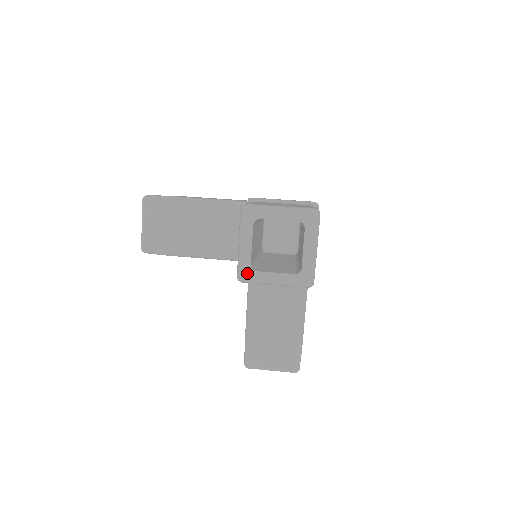
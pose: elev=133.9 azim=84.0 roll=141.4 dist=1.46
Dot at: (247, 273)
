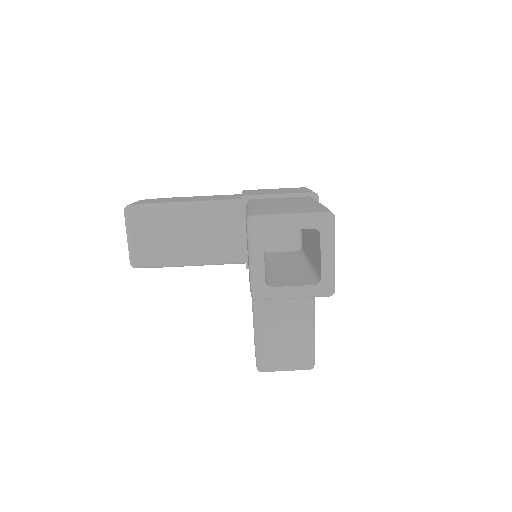
Dot at: (262, 290)
